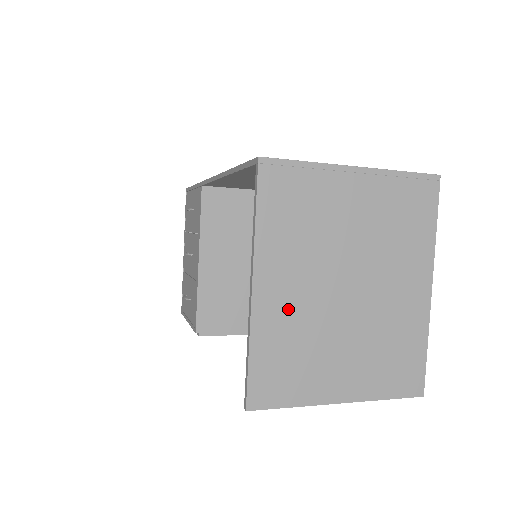
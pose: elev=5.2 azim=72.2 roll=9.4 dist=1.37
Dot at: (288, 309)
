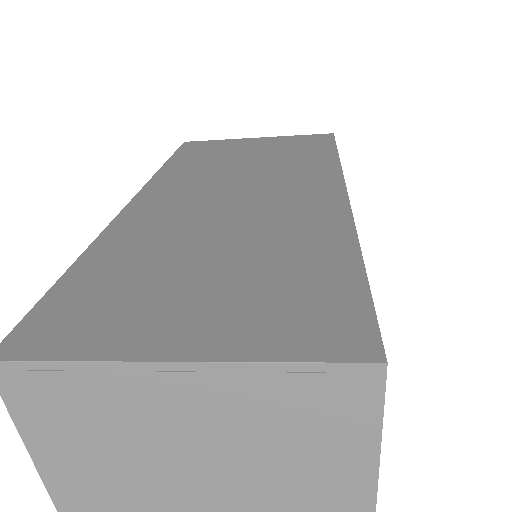
Dot at: out of frame
